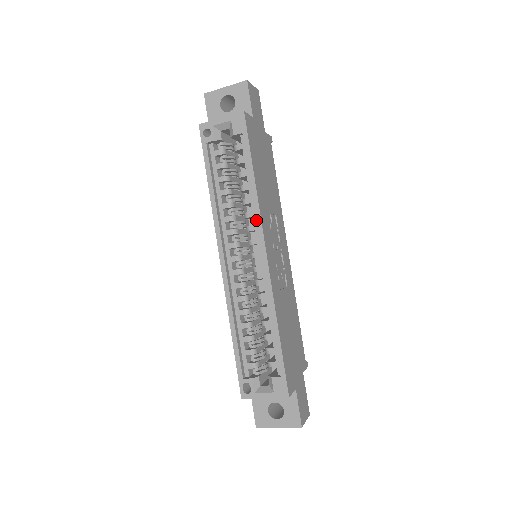
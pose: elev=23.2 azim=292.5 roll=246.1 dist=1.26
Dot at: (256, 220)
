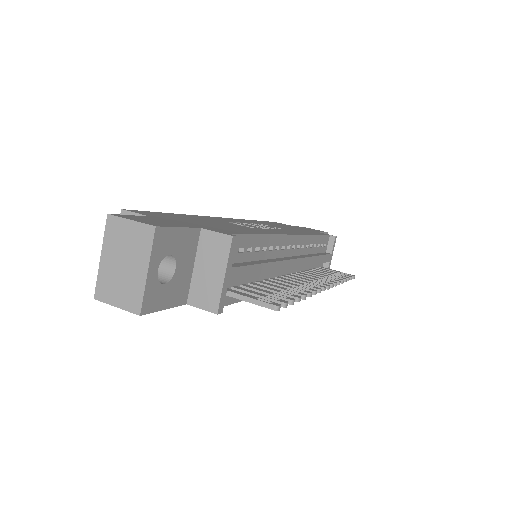
Dot at: occluded
